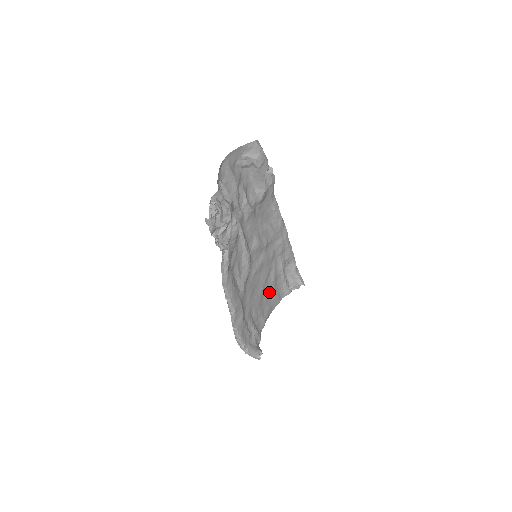
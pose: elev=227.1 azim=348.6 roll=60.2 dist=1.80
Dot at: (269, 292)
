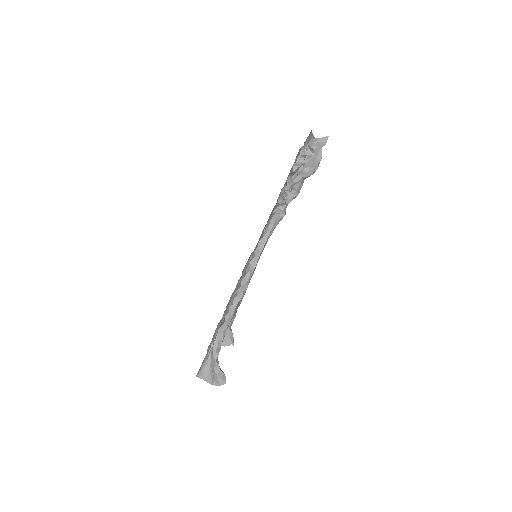
Dot at: occluded
